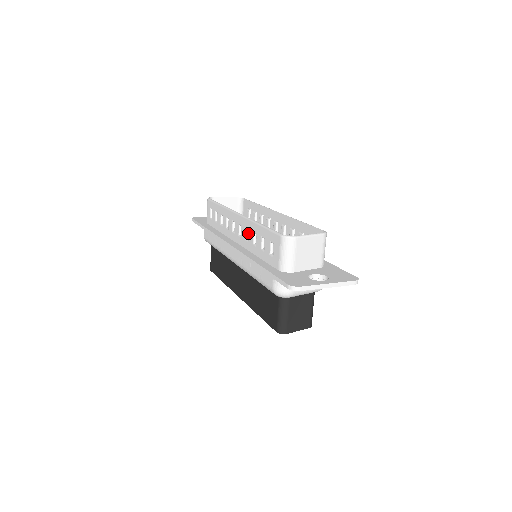
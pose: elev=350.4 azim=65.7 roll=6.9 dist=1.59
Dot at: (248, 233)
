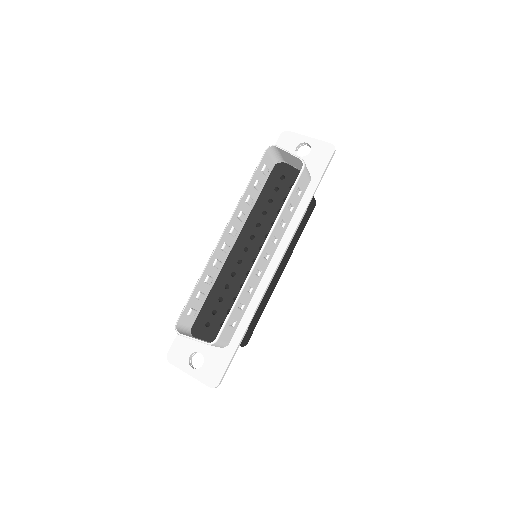
Dot at: (217, 262)
